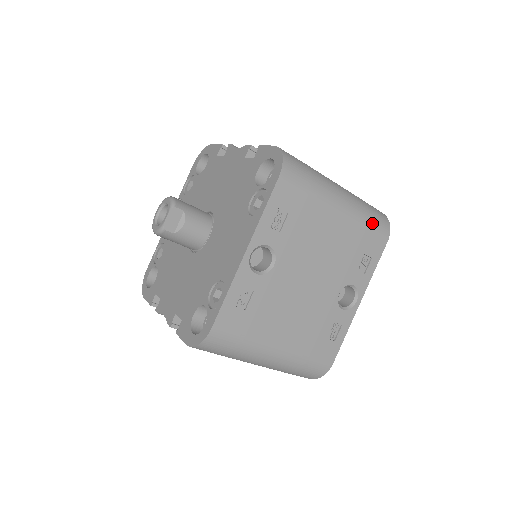
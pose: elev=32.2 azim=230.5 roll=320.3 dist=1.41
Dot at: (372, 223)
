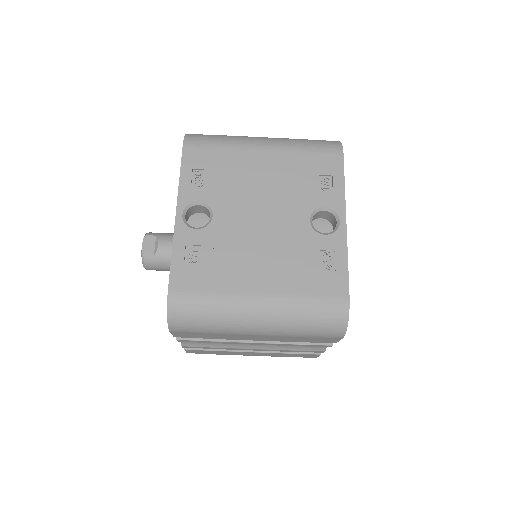
Dot at: (312, 147)
